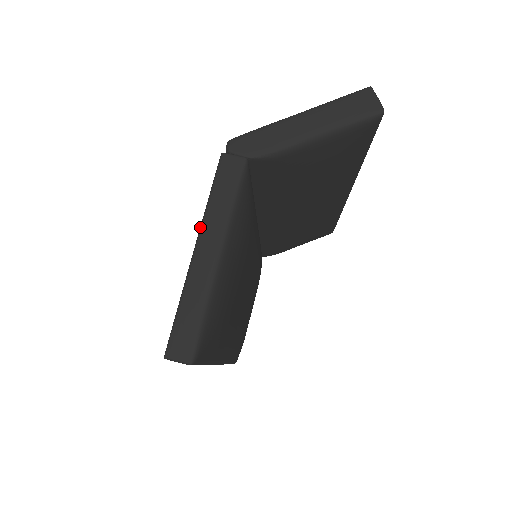
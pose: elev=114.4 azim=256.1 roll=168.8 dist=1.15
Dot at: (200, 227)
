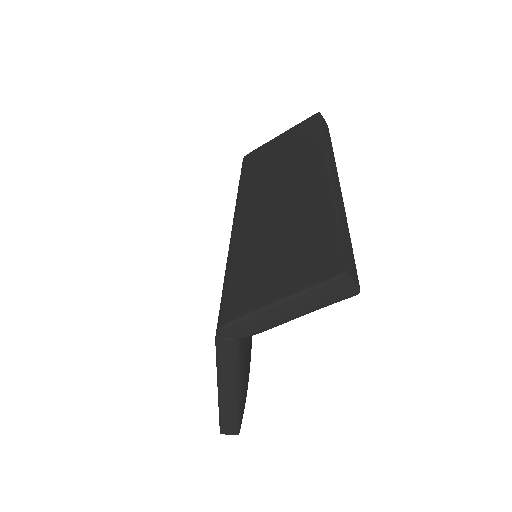
Dot at: (217, 382)
